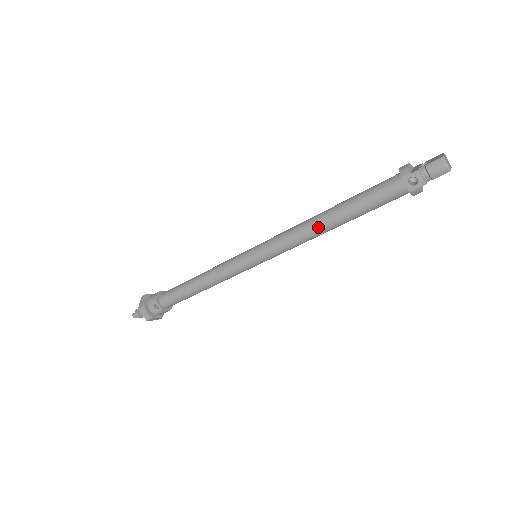
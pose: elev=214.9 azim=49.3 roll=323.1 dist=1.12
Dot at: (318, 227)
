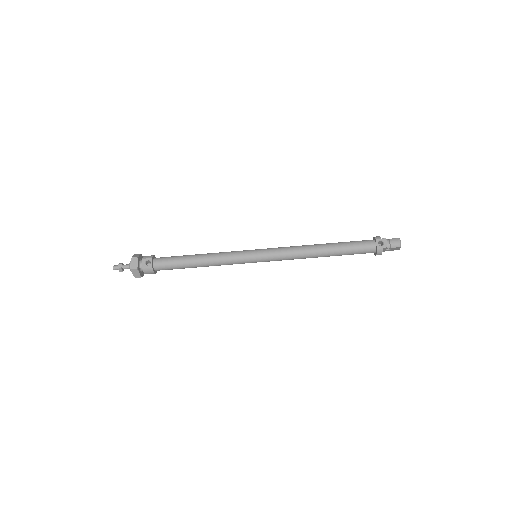
Dot at: (313, 249)
